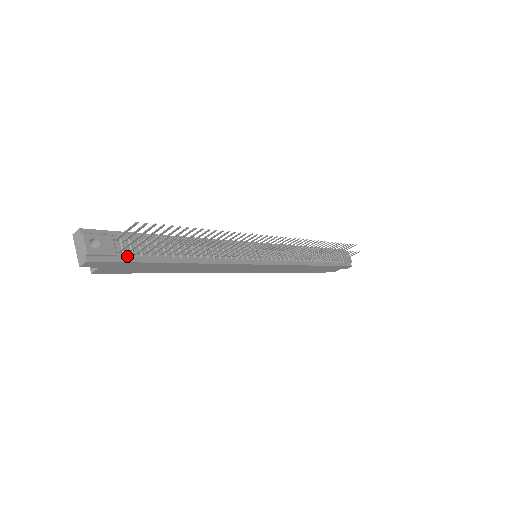
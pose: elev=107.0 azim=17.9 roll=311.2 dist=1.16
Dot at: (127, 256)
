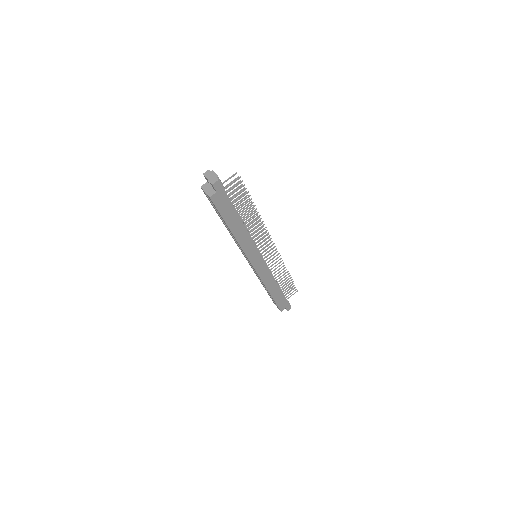
Dot at: (226, 194)
